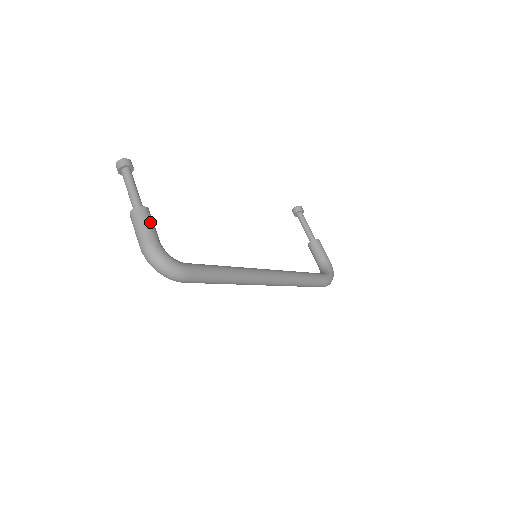
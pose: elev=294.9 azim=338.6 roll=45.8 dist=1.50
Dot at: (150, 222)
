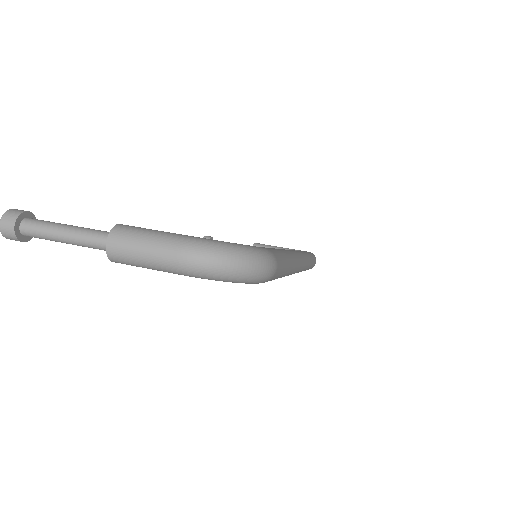
Dot at: (154, 230)
